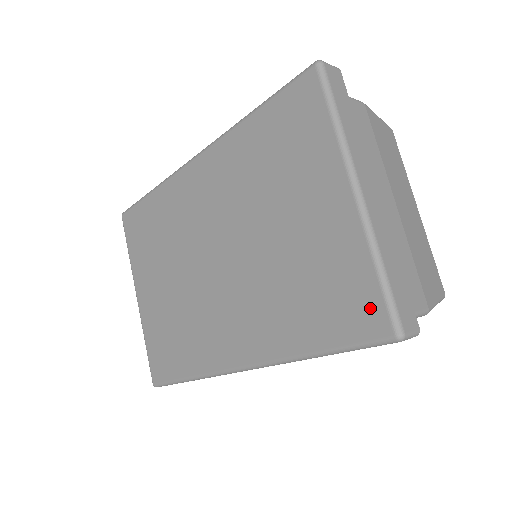
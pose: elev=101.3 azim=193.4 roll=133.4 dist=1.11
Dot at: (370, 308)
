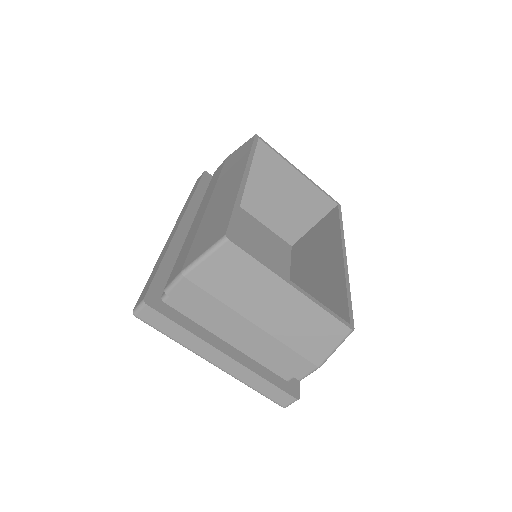
Dot at: occluded
